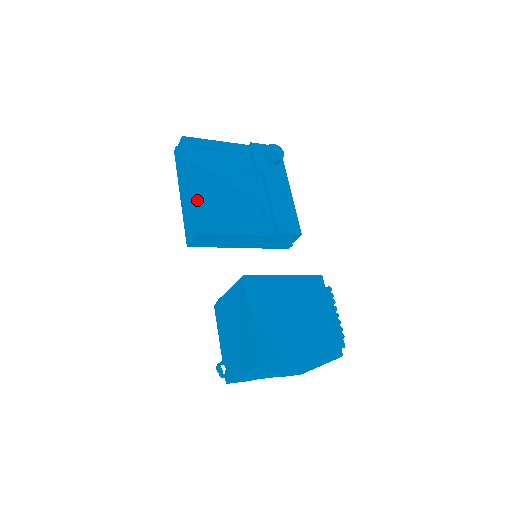
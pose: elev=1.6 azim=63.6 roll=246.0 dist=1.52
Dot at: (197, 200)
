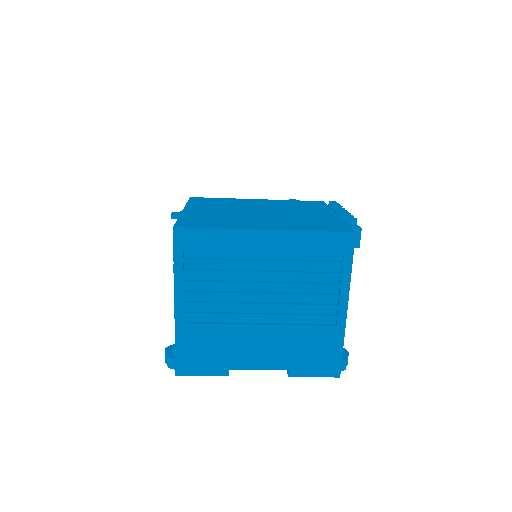
Dot at: occluded
